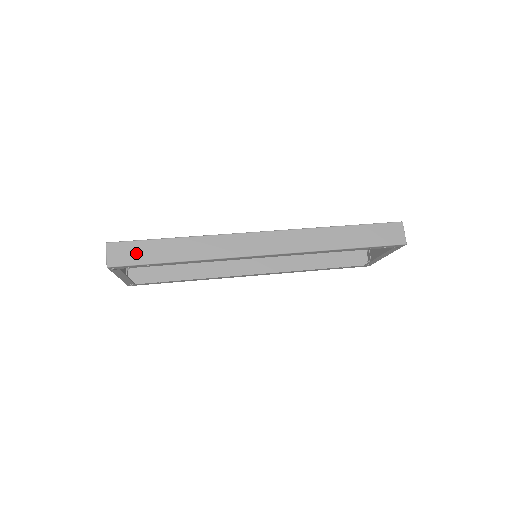
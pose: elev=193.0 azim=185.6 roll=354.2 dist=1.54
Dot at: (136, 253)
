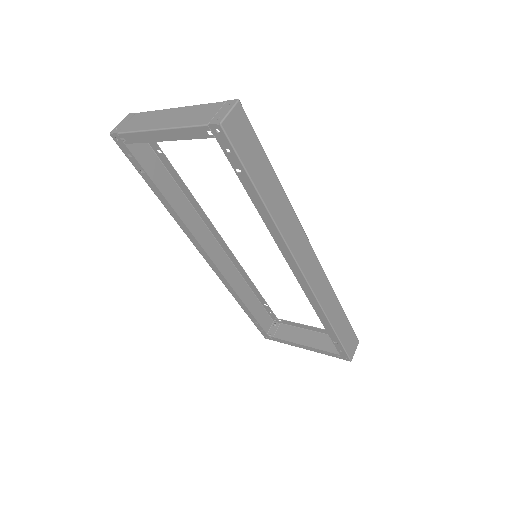
Dot at: (249, 148)
